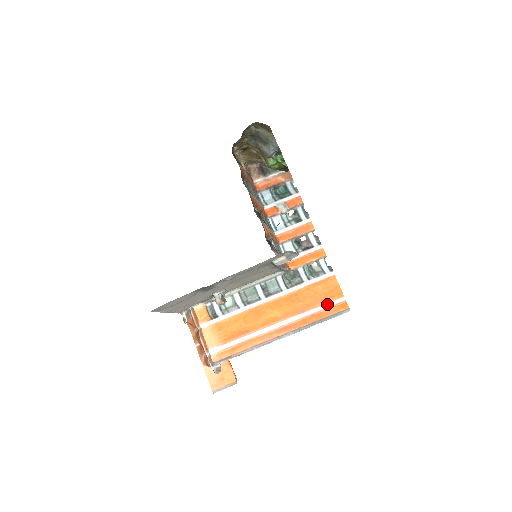
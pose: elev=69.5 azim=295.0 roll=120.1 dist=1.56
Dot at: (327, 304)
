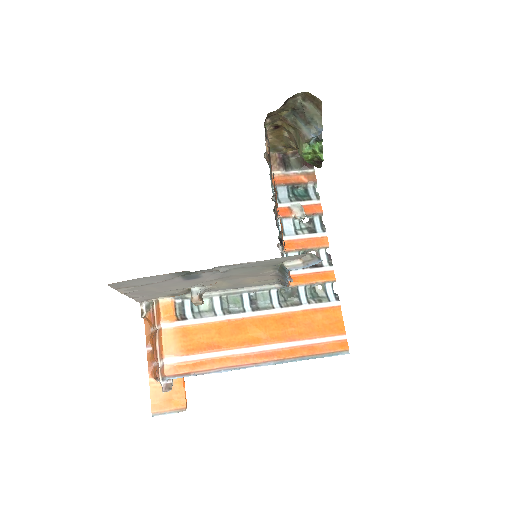
Dot at: (324, 338)
